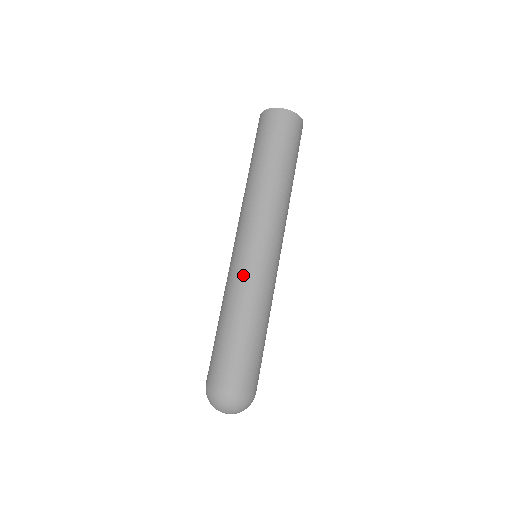
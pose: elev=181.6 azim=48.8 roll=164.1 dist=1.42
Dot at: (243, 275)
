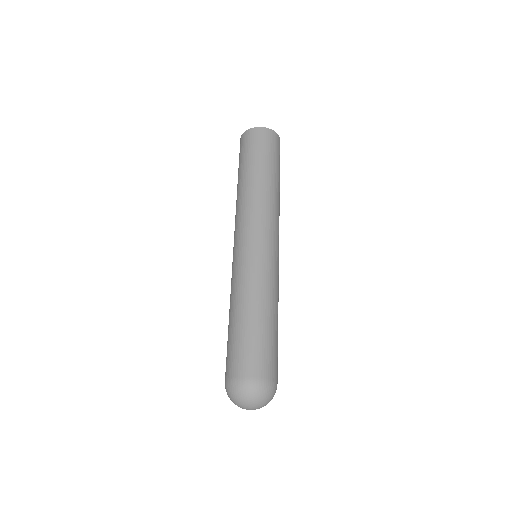
Dot at: (257, 269)
